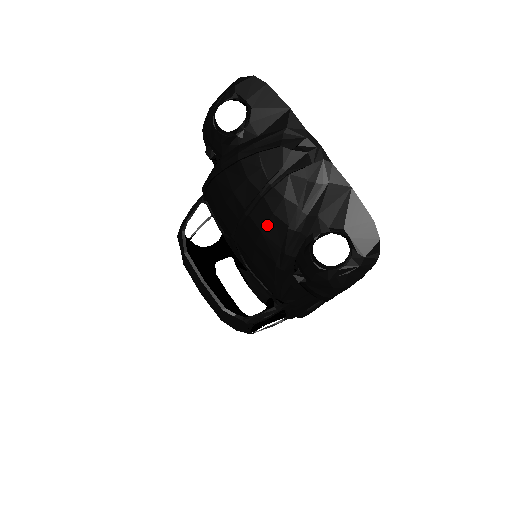
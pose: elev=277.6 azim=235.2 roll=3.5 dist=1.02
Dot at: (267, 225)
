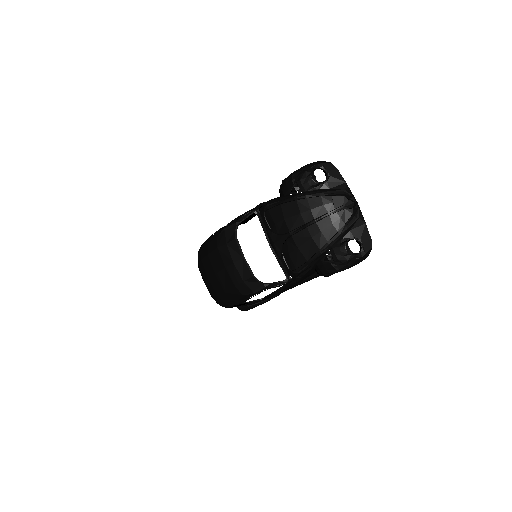
Dot at: (326, 229)
